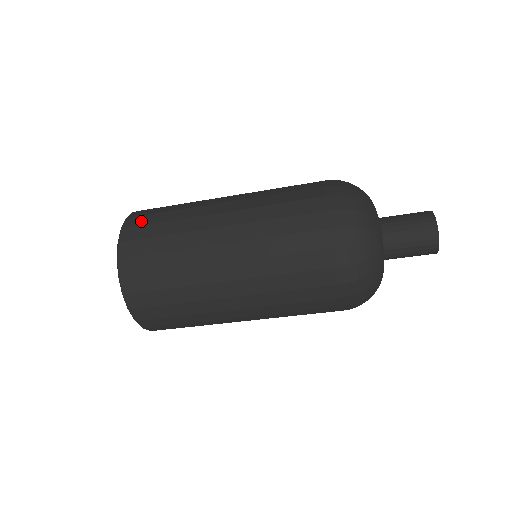
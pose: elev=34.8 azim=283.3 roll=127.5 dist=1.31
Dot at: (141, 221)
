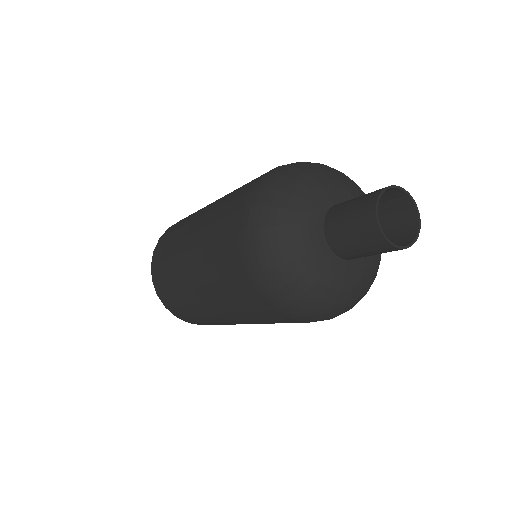
Dot at: (169, 230)
